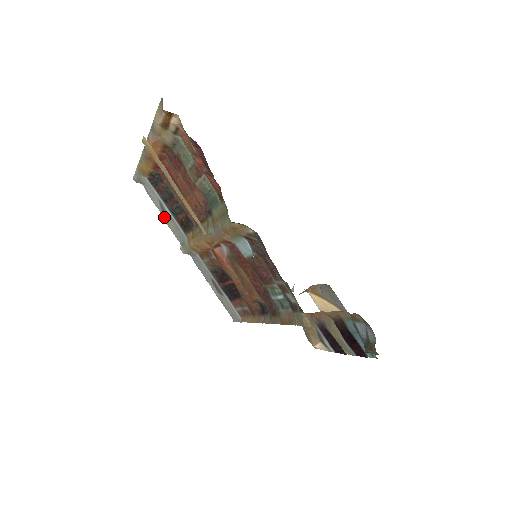
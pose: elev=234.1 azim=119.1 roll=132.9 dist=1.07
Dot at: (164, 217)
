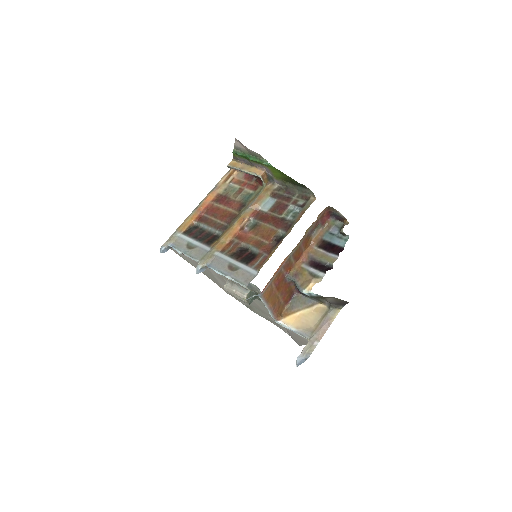
Dot at: (188, 251)
